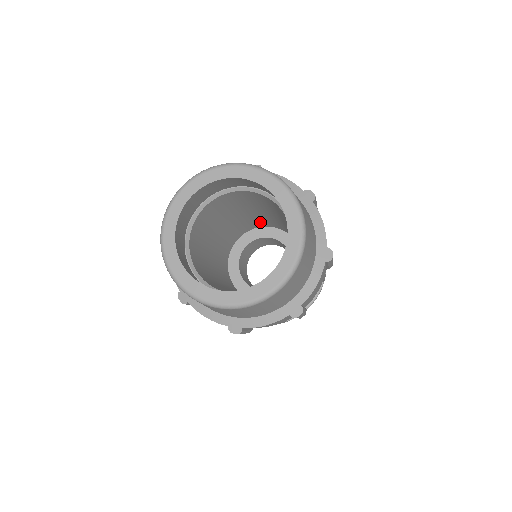
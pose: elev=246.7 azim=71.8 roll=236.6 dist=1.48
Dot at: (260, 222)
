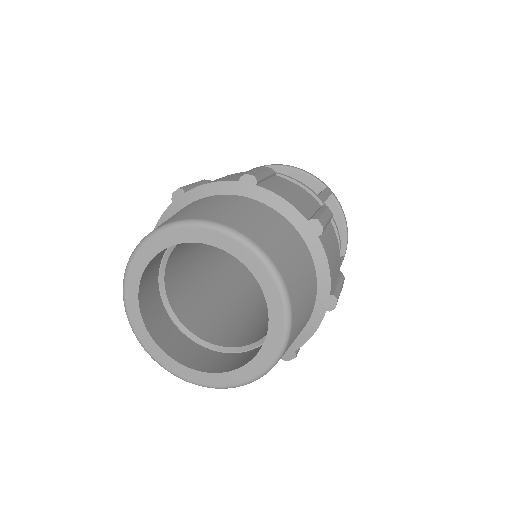
Dot at: occluded
